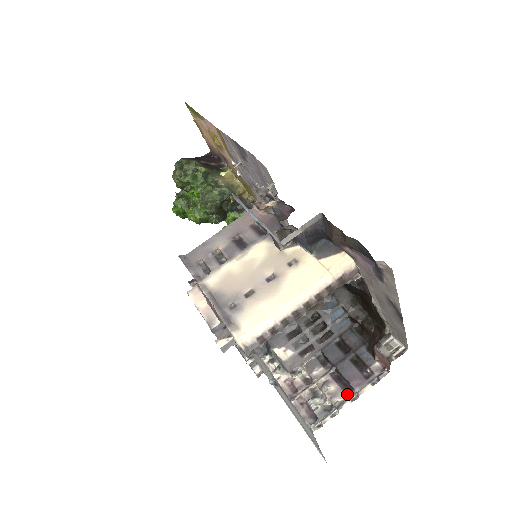
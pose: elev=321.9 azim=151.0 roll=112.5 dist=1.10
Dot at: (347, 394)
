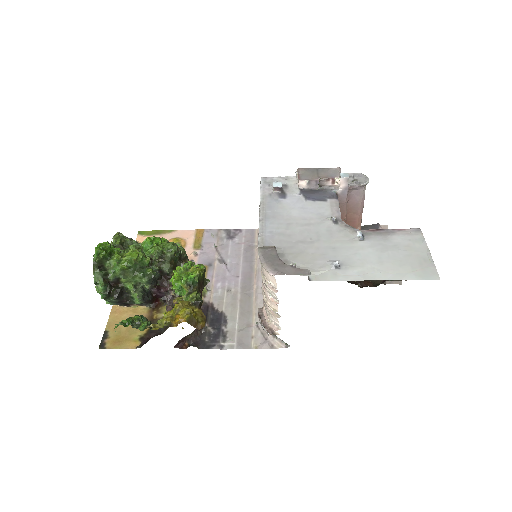
Dot at: occluded
